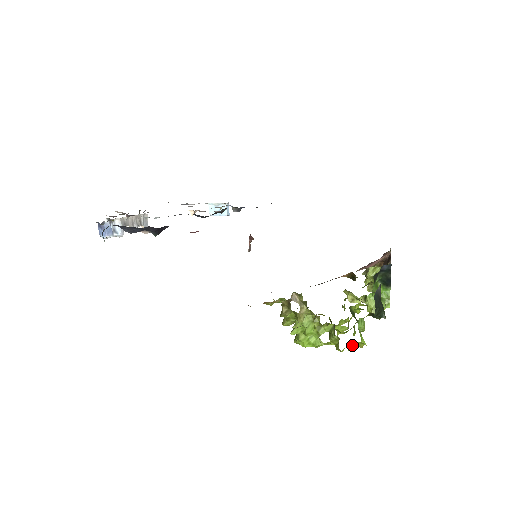
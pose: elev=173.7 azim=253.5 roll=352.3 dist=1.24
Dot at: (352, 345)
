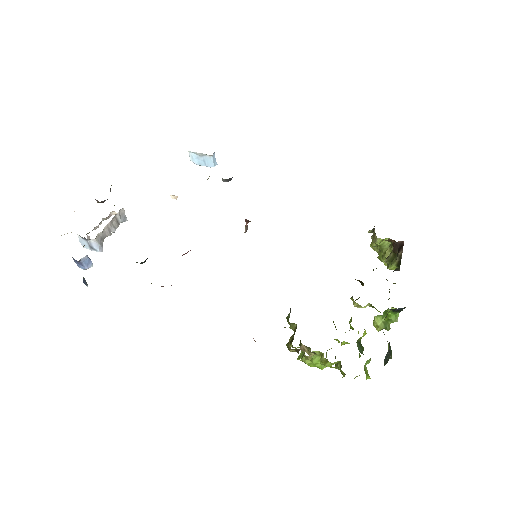
Dot at: (356, 376)
